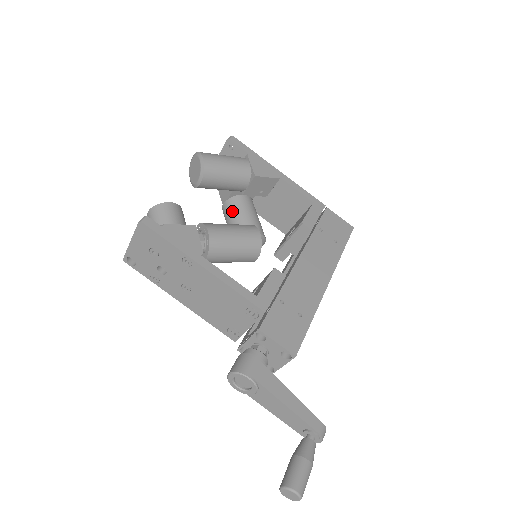
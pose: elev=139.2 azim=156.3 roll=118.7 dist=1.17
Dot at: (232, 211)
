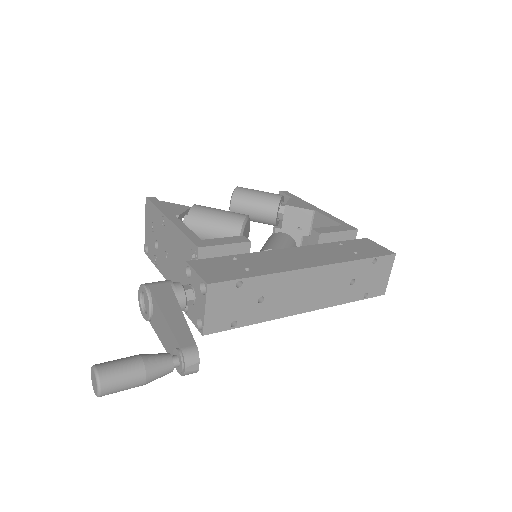
Dot at: (266, 242)
